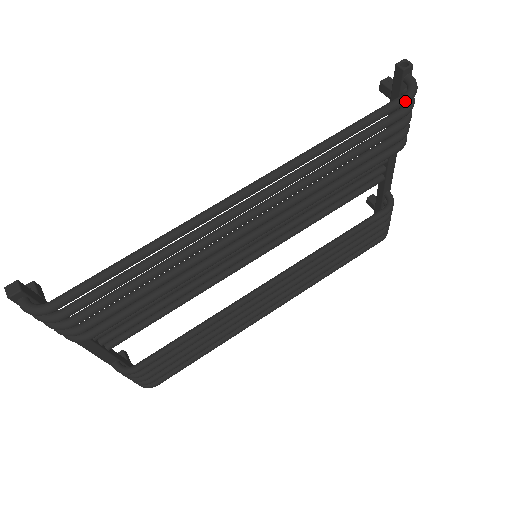
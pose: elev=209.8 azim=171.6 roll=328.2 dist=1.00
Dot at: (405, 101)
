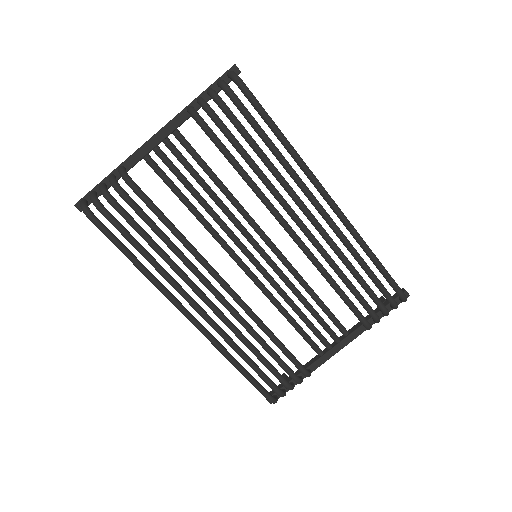
Dot at: (401, 292)
